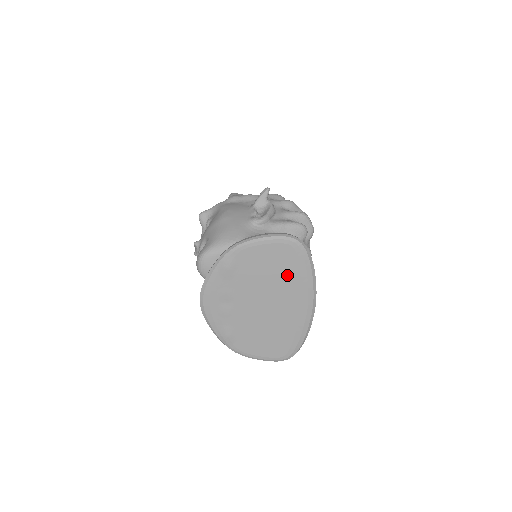
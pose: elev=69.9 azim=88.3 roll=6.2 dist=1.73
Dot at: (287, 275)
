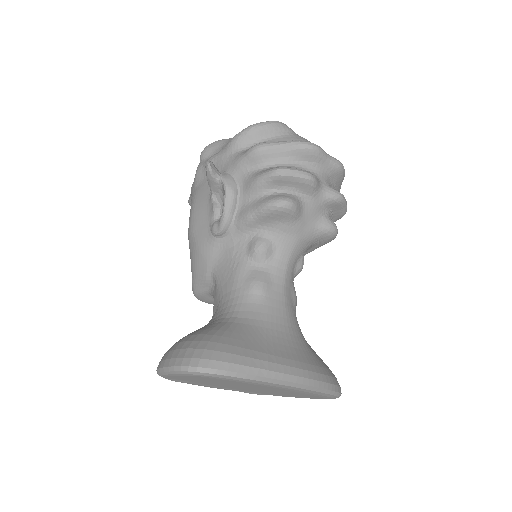
Dot at: (233, 383)
